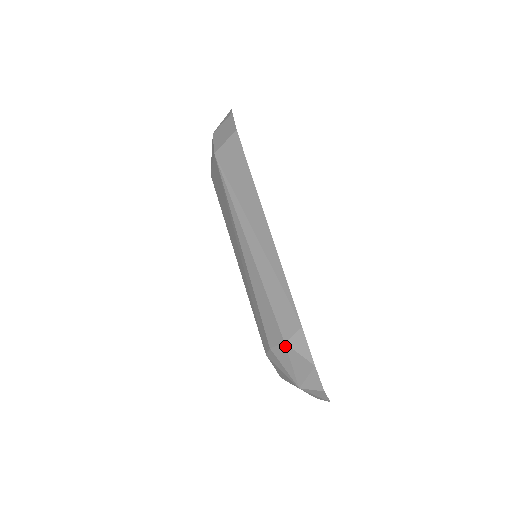
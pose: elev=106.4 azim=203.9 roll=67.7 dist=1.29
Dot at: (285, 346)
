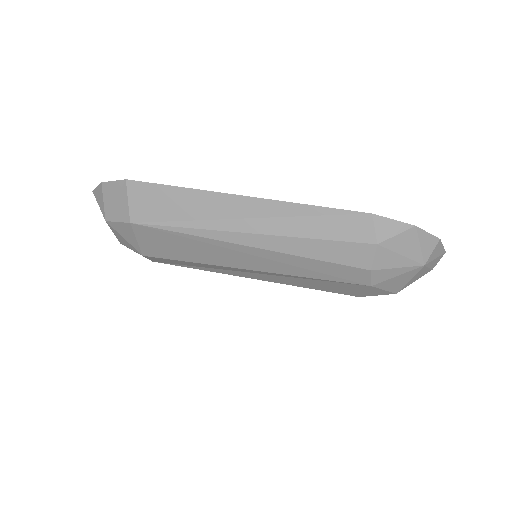
Dot at: (380, 247)
